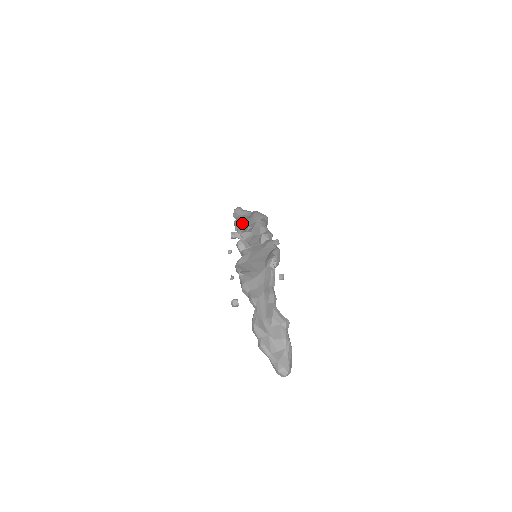
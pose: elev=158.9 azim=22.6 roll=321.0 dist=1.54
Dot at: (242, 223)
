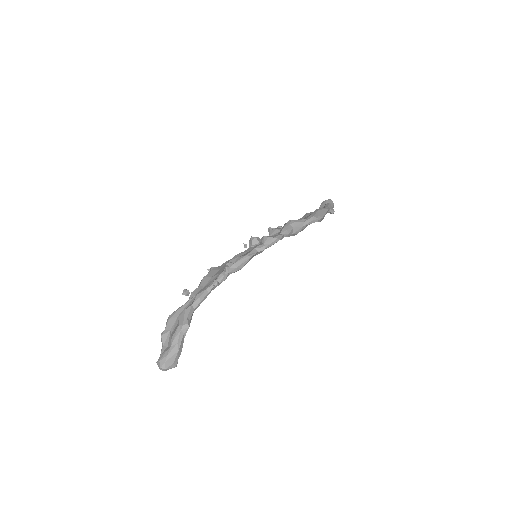
Dot at: (301, 218)
